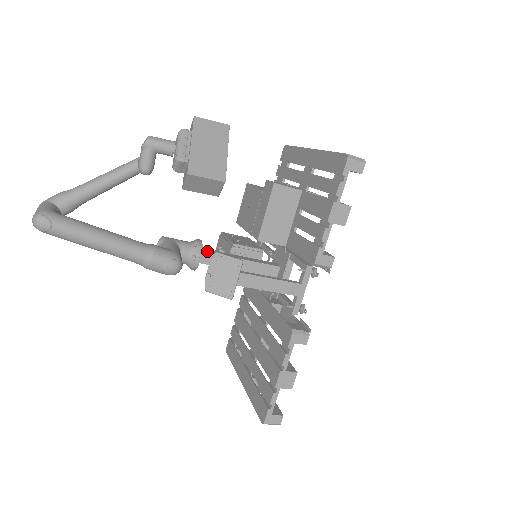
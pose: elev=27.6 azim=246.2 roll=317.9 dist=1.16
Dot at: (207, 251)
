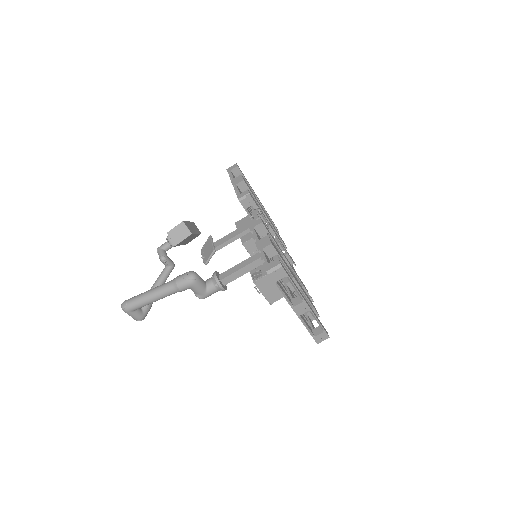
Dot at: (224, 274)
